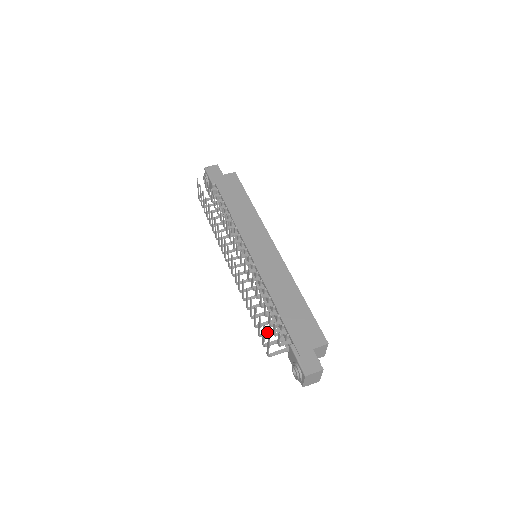
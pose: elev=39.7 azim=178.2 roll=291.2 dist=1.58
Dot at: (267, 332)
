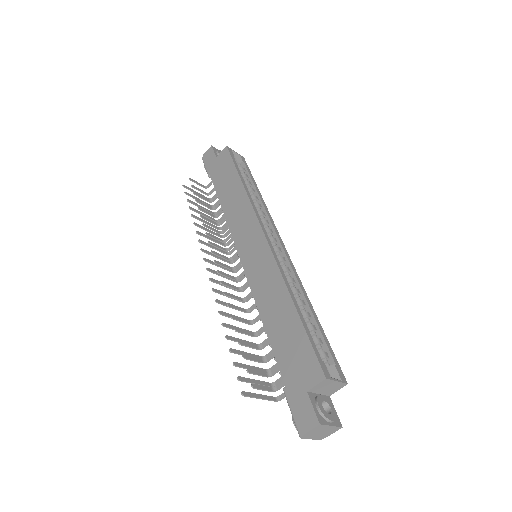
Dot at: (276, 364)
